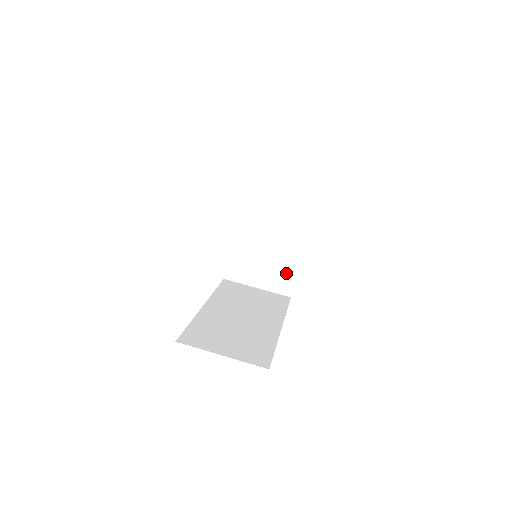
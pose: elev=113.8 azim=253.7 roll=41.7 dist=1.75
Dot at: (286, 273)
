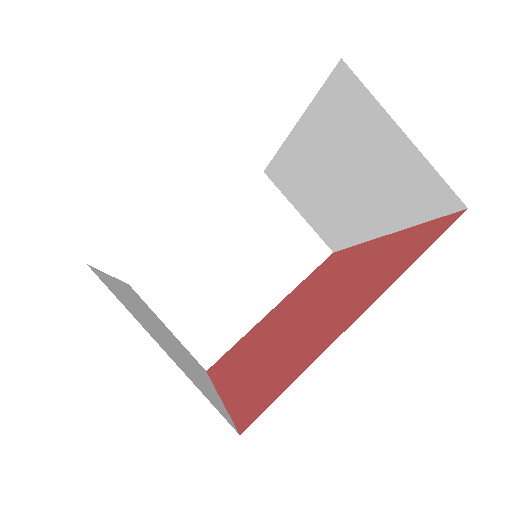
Dot at: (223, 332)
